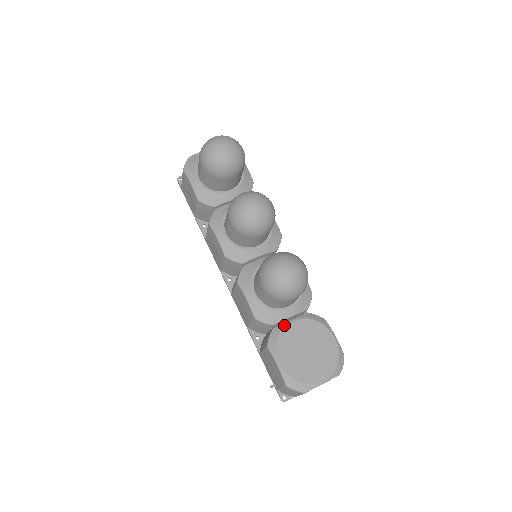
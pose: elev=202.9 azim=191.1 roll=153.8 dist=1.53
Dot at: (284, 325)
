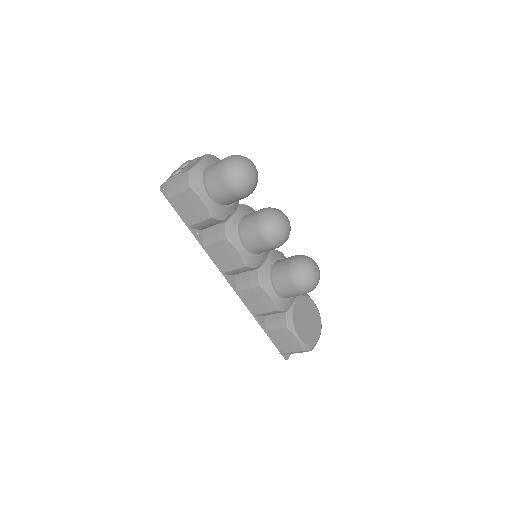
Dot at: (292, 308)
